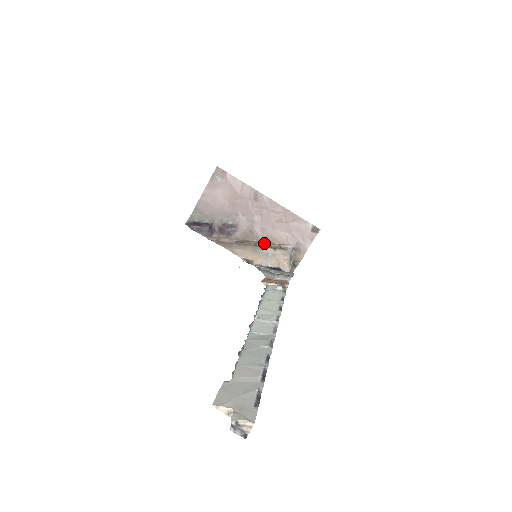
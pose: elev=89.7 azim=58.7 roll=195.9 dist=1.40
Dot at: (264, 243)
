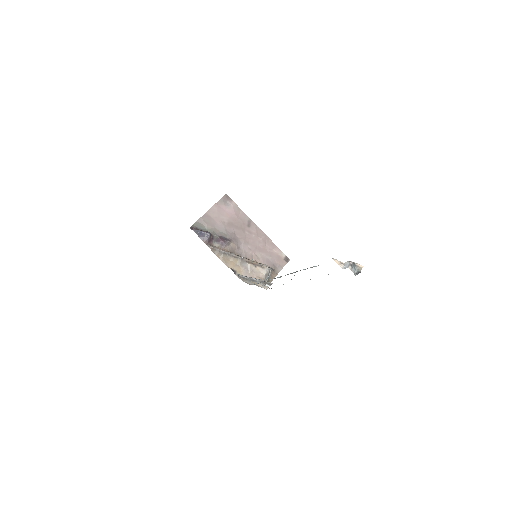
Dot at: (249, 259)
